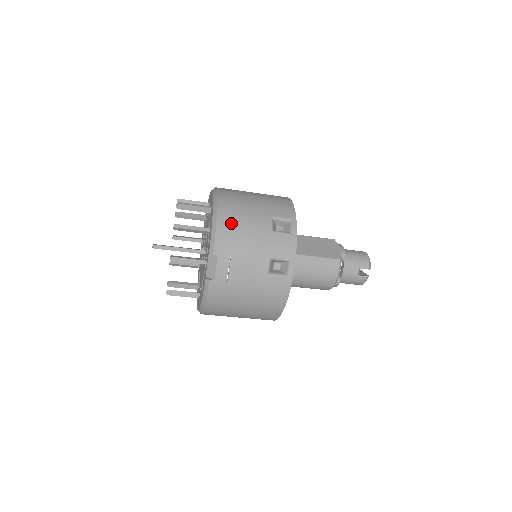
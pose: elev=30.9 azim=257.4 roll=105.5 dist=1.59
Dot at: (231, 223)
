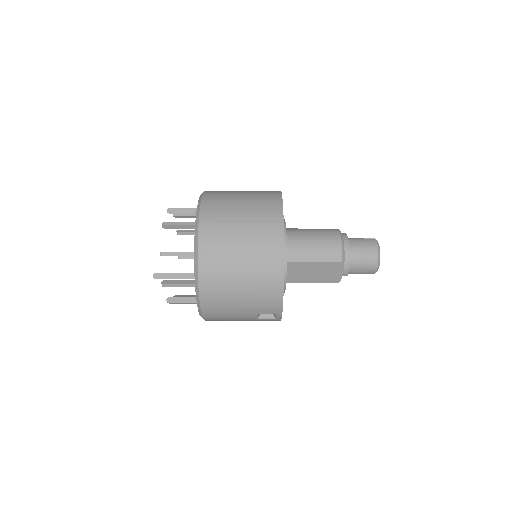
Dot at: (217, 319)
